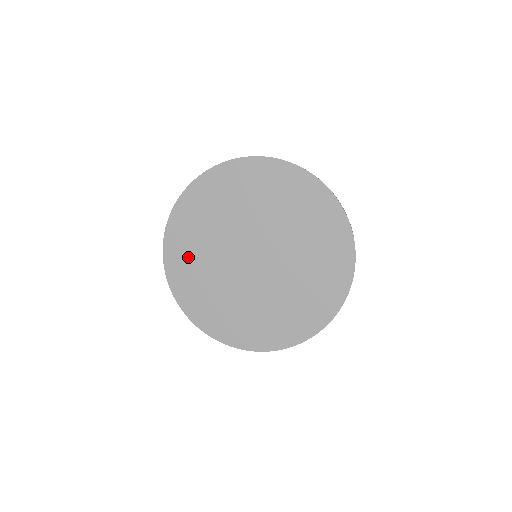
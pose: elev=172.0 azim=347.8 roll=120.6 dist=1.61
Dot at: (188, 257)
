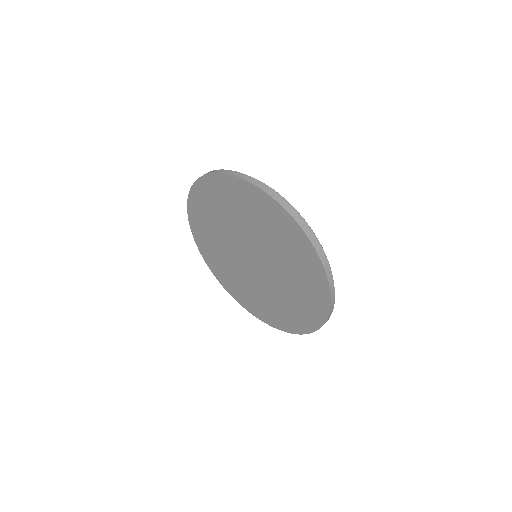
Dot at: (227, 276)
